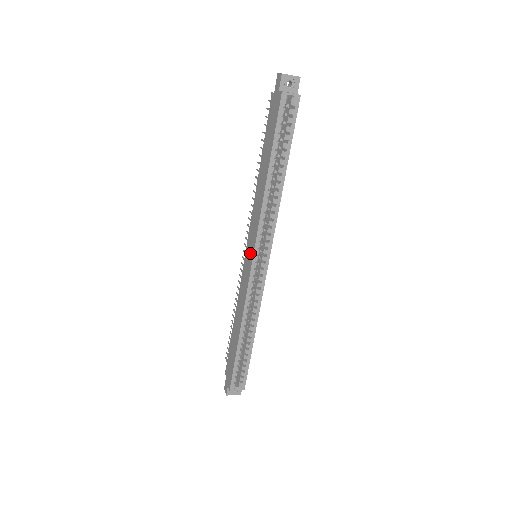
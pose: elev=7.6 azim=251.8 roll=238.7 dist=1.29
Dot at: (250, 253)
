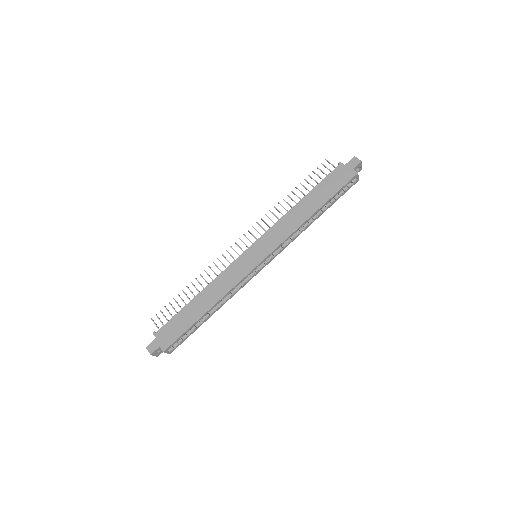
Dot at: (260, 253)
